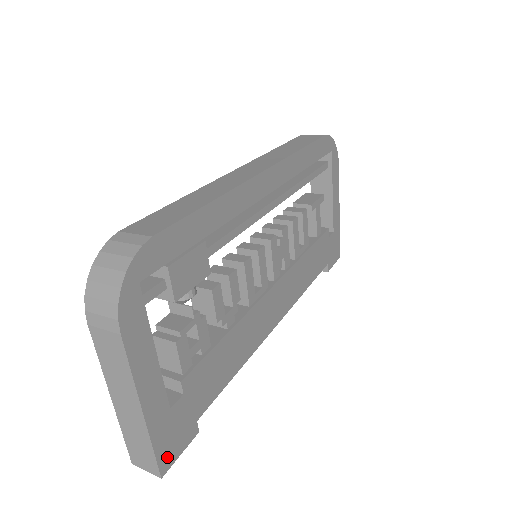
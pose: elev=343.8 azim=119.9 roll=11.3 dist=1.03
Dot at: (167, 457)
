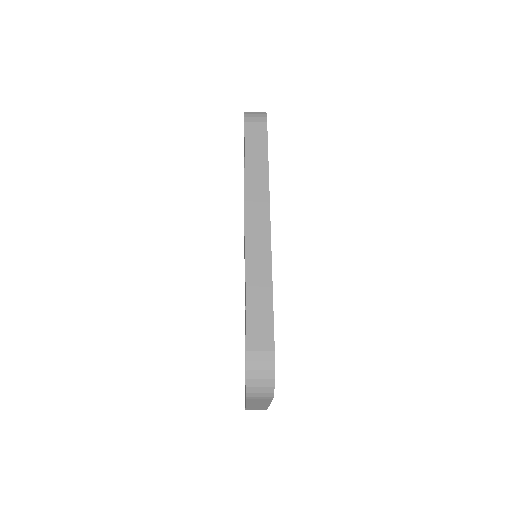
Dot at: occluded
